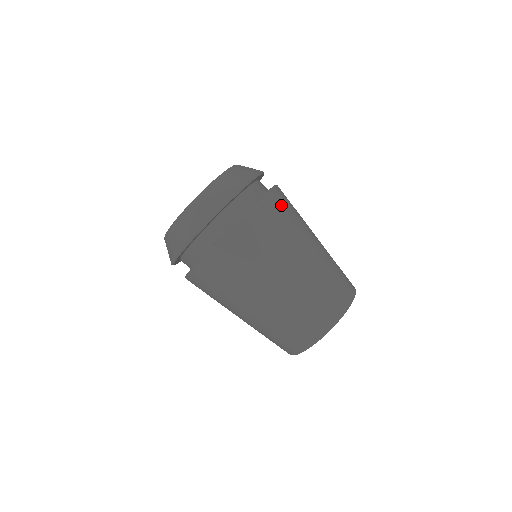
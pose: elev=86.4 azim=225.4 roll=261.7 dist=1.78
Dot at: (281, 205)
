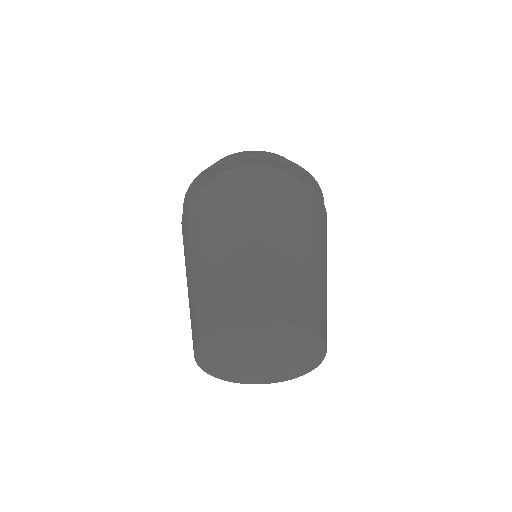
Dot at: (269, 186)
